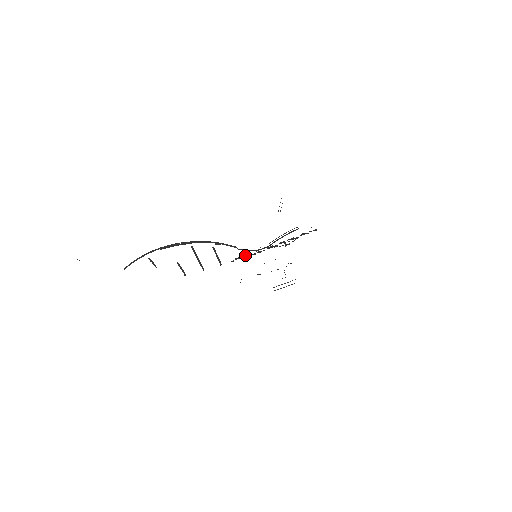
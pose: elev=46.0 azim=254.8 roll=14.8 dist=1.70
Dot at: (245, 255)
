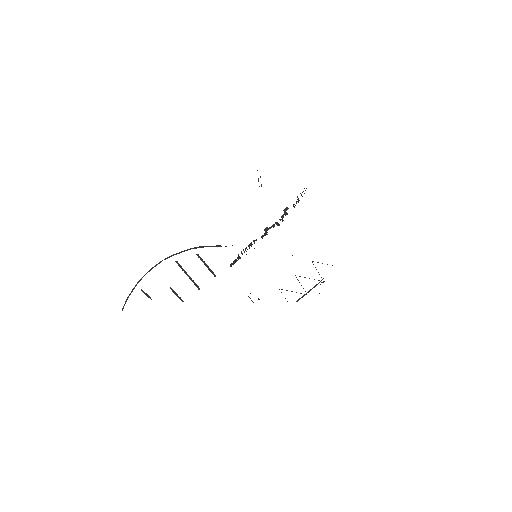
Dot at: (239, 256)
